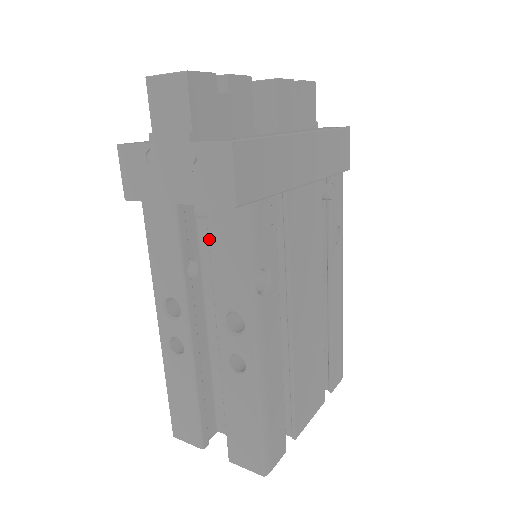
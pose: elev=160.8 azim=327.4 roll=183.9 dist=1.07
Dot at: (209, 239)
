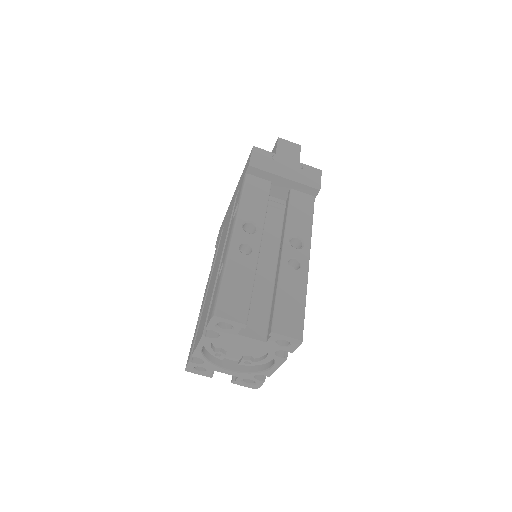
Dot at: (290, 203)
